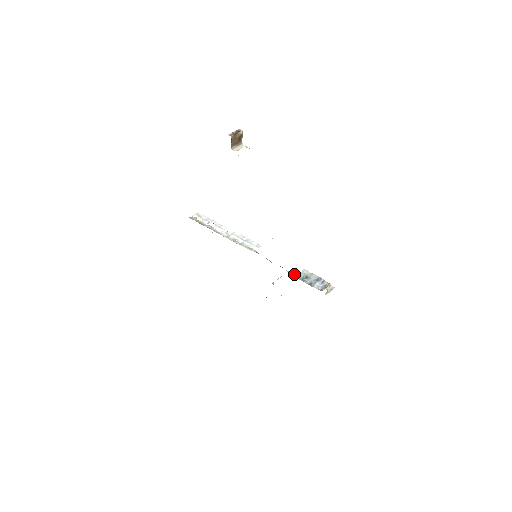
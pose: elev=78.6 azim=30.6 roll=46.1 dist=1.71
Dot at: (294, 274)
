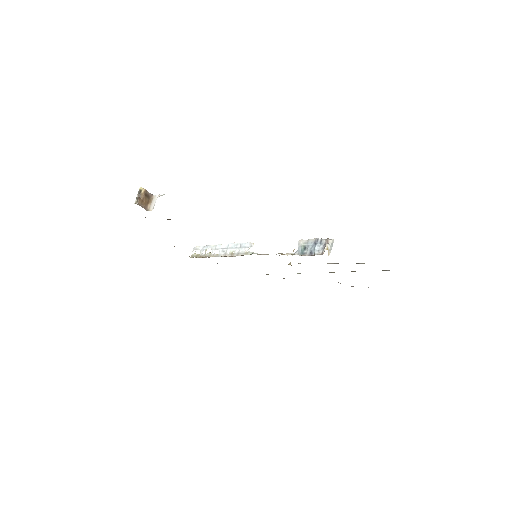
Dot at: (293, 253)
